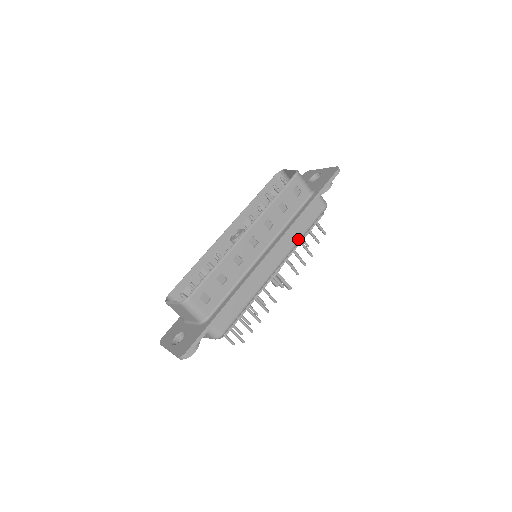
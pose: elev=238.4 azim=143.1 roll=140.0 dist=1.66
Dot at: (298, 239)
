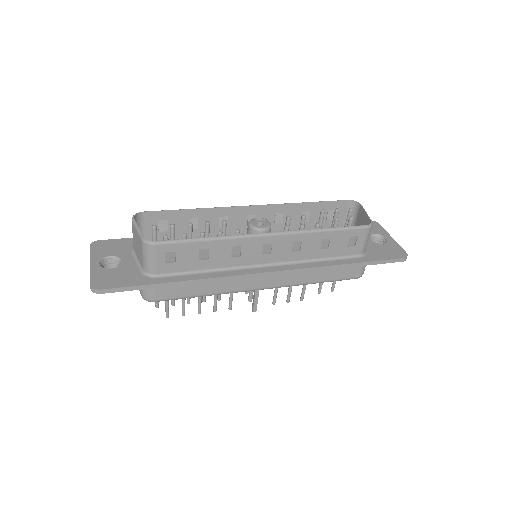
Dot at: (307, 282)
